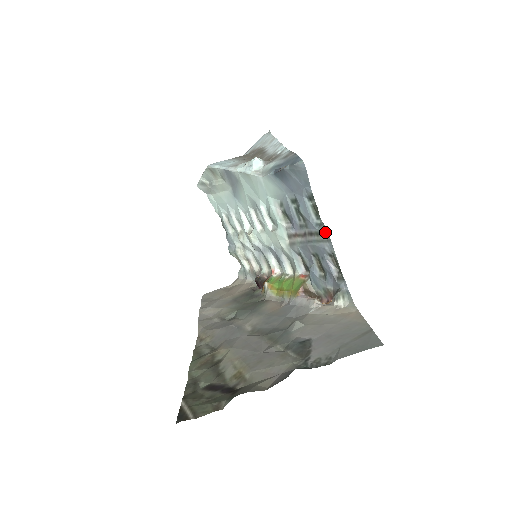
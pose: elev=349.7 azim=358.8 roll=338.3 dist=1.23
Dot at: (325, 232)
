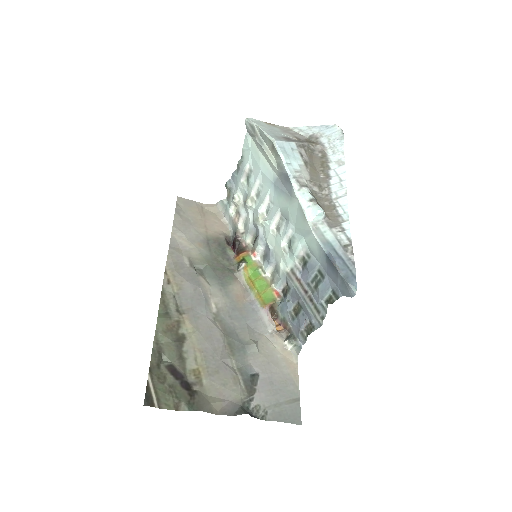
Dot at: (323, 317)
